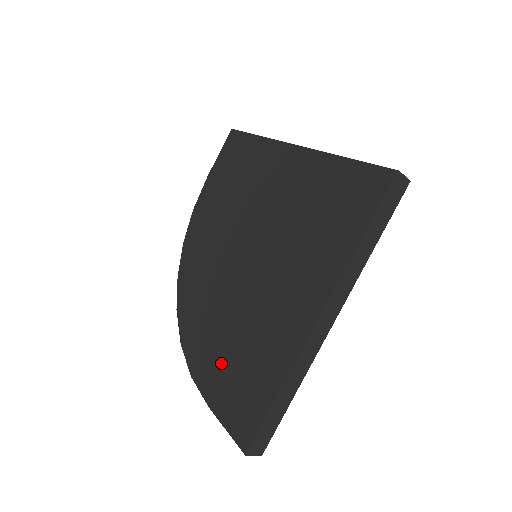
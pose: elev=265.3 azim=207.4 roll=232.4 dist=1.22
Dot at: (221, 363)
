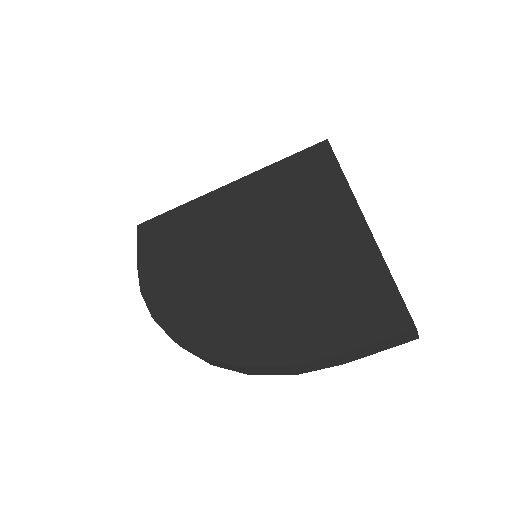
Dot at: (311, 320)
